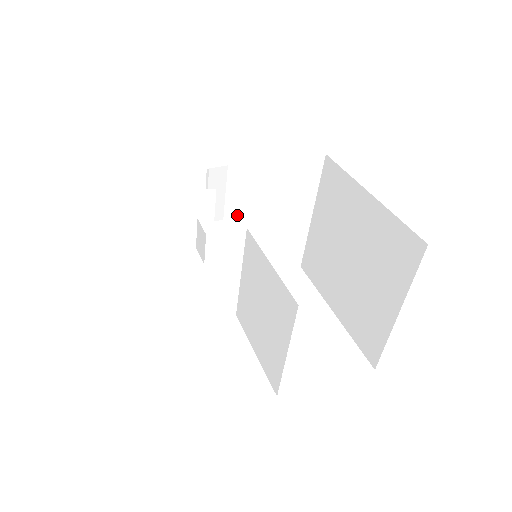
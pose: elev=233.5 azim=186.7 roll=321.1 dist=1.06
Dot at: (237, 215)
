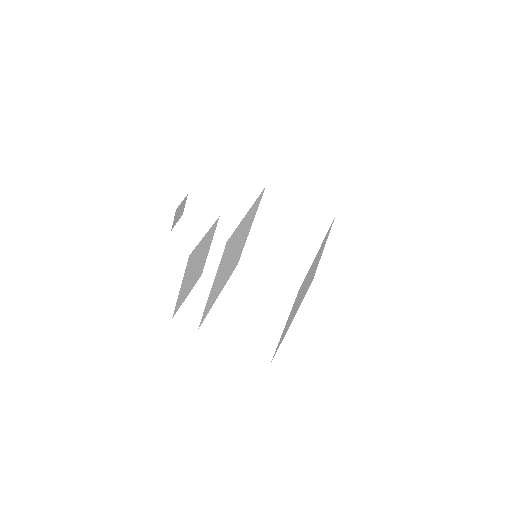
Dot at: (262, 226)
